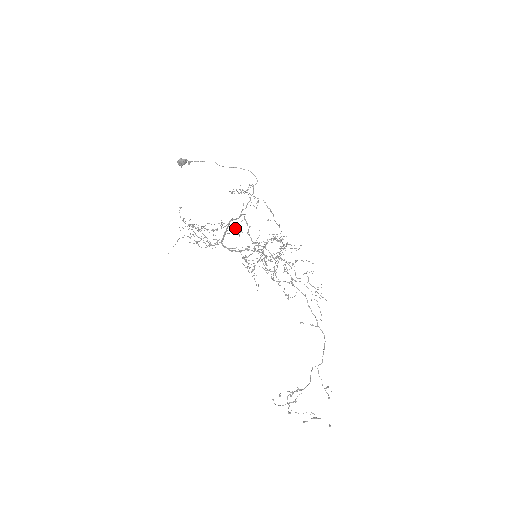
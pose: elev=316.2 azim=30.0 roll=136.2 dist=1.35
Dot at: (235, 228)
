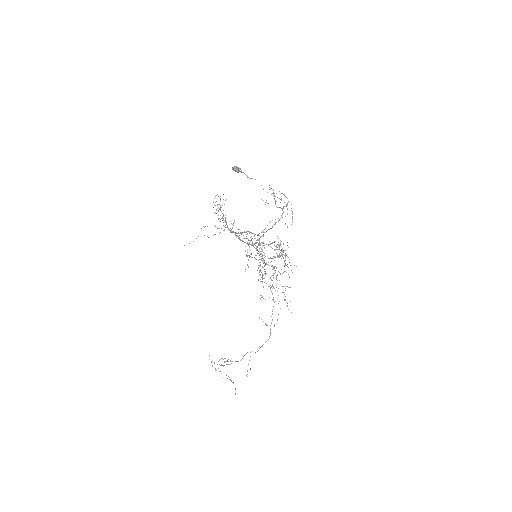
Dot at: occluded
